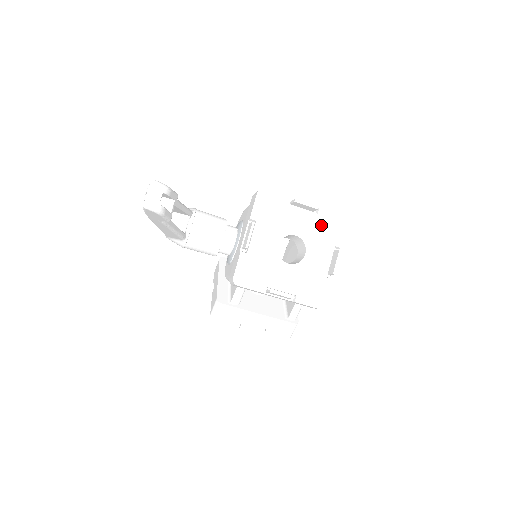
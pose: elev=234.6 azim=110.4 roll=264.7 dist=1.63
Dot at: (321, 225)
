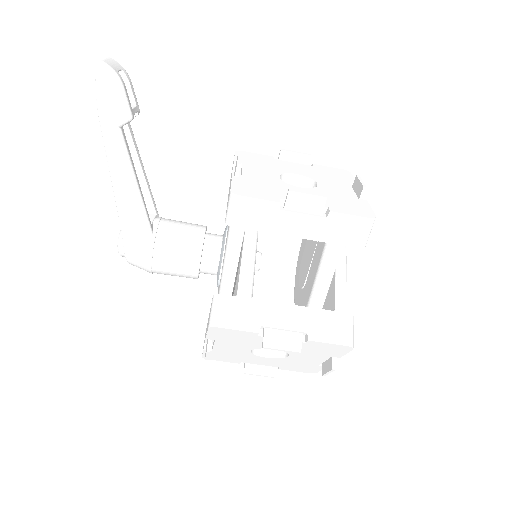
Dot at: (322, 172)
